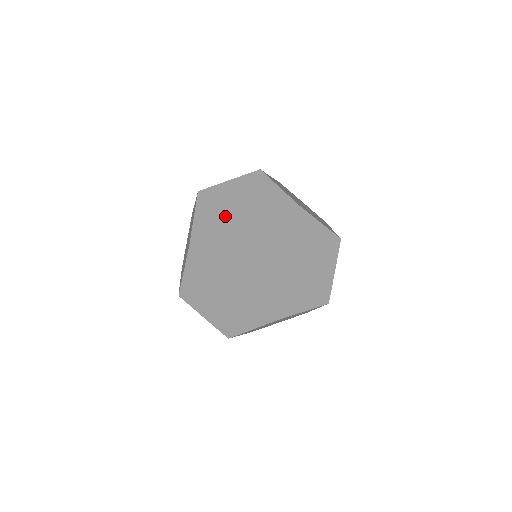
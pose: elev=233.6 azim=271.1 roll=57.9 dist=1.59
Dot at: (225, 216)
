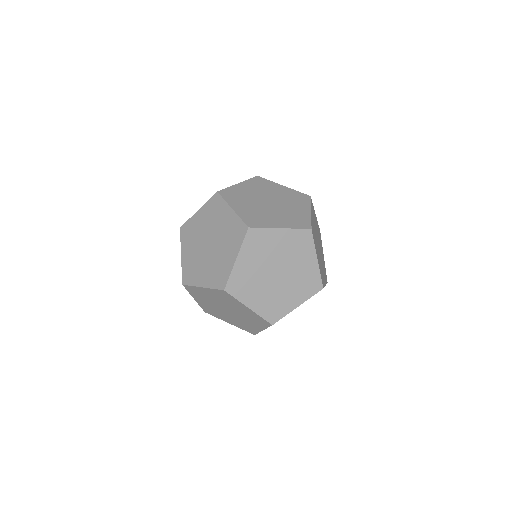
Dot at: occluded
